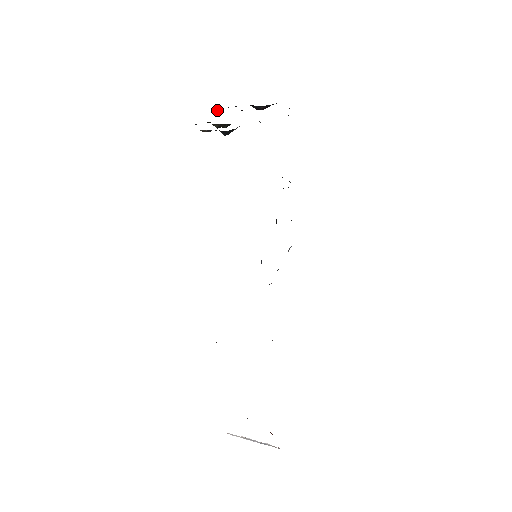
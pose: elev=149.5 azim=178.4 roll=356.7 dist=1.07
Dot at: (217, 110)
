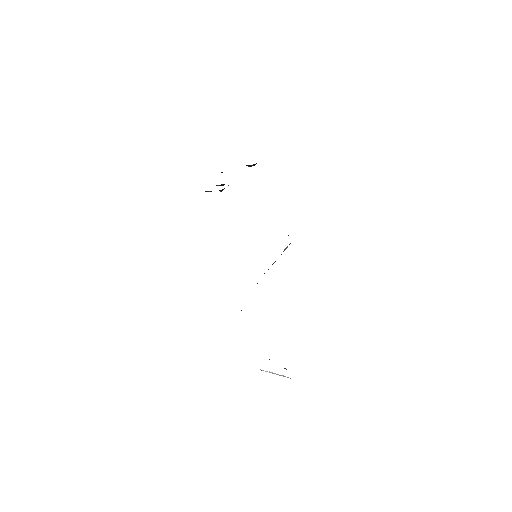
Dot at: occluded
